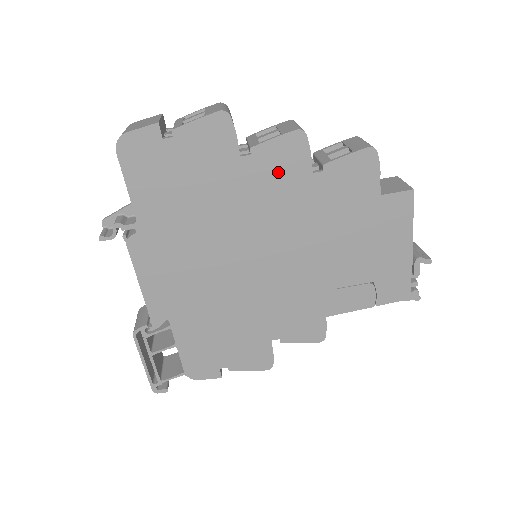
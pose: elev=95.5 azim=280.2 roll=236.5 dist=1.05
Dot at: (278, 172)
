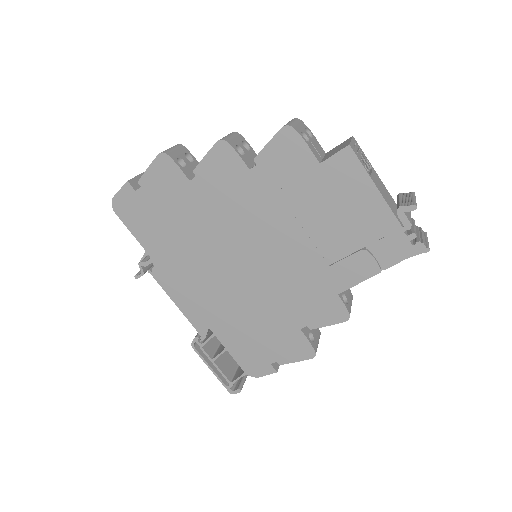
Dot at: (223, 181)
